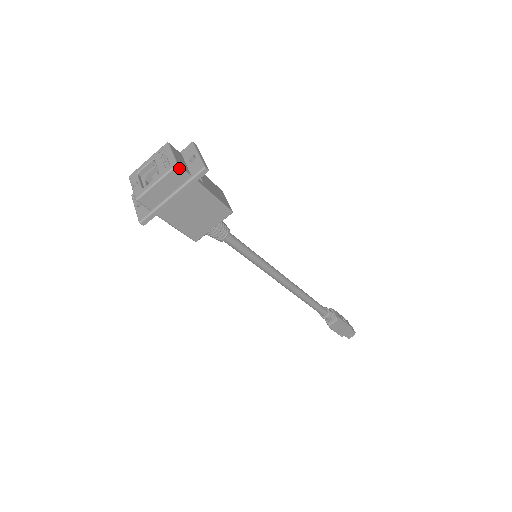
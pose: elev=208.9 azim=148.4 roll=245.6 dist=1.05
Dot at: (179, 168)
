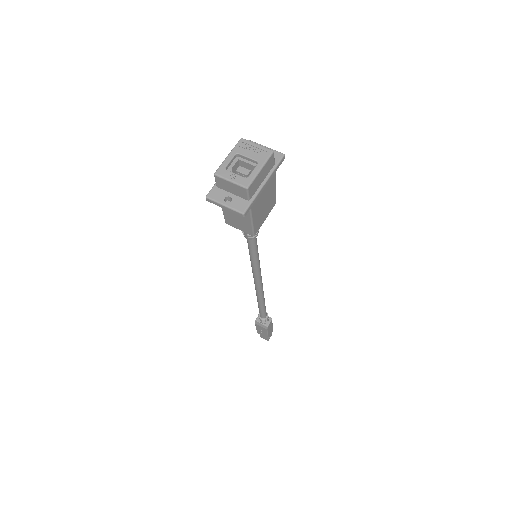
Dot at: occluded
